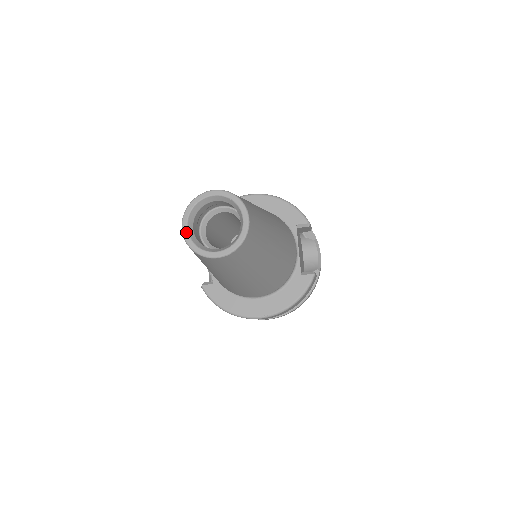
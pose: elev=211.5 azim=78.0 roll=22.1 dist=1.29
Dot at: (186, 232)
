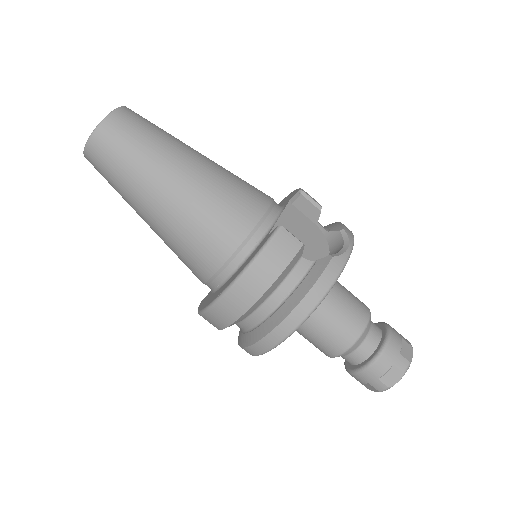
Dot at: occluded
